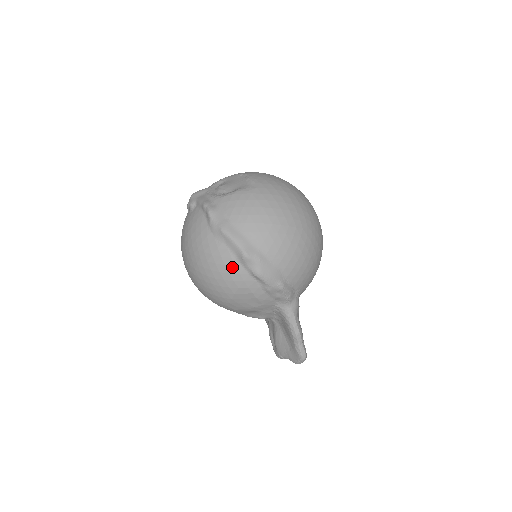
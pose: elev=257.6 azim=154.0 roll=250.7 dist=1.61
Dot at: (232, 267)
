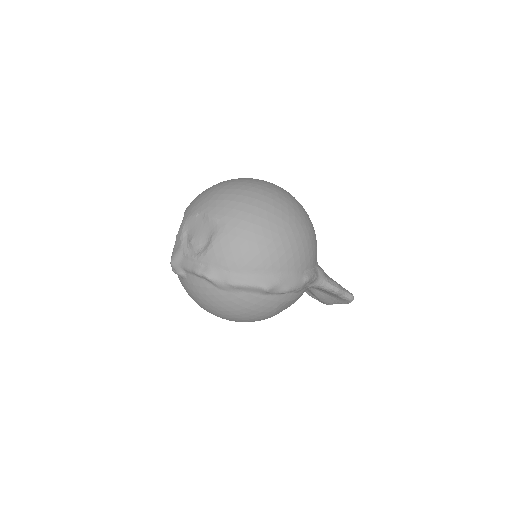
Dot at: (262, 301)
